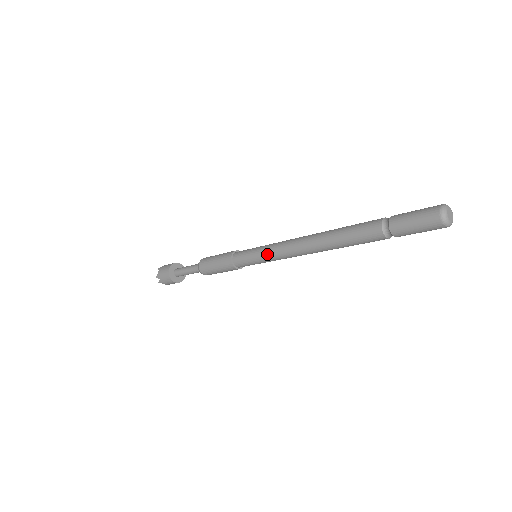
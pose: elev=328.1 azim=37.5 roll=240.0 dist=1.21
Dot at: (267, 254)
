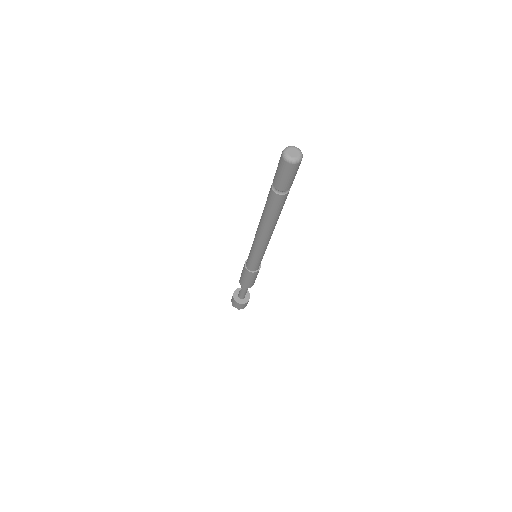
Dot at: (252, 247)
